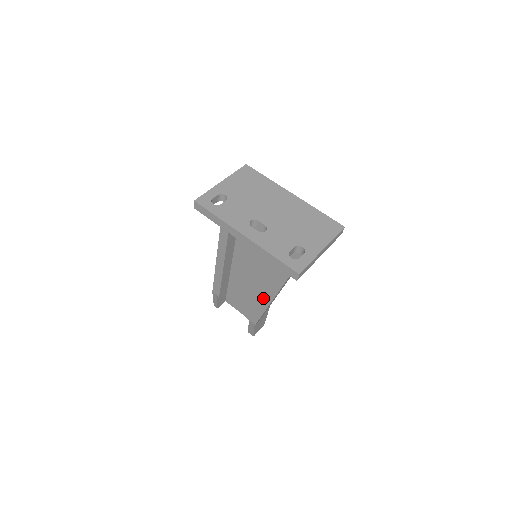
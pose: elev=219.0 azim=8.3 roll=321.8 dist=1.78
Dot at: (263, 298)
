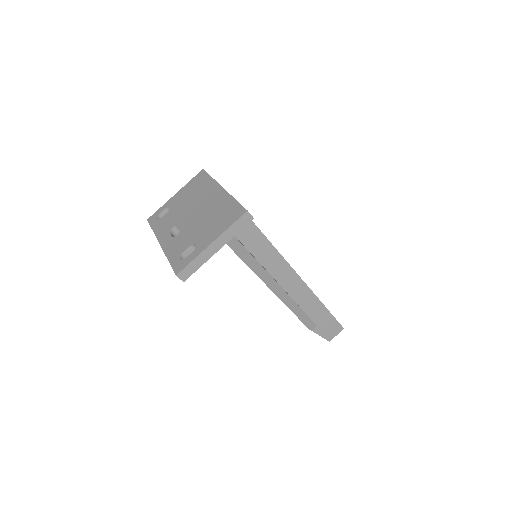
Dot at: occluded
